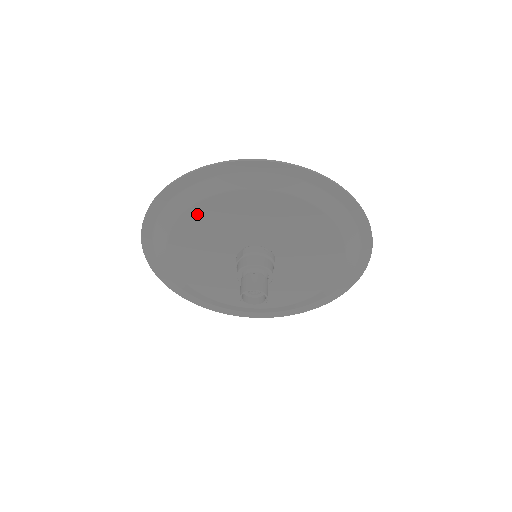
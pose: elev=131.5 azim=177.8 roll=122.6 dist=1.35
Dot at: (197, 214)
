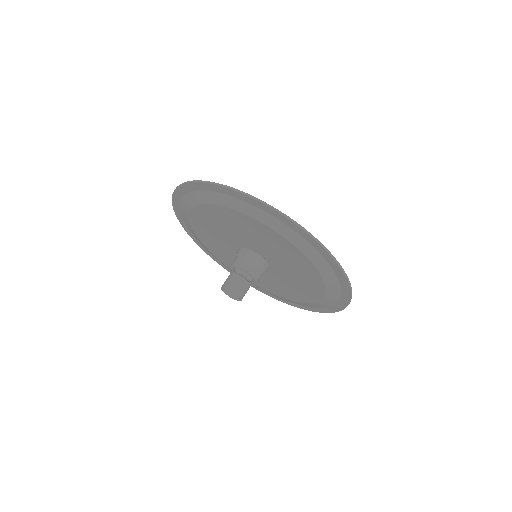
Dot at: (230, 213)
